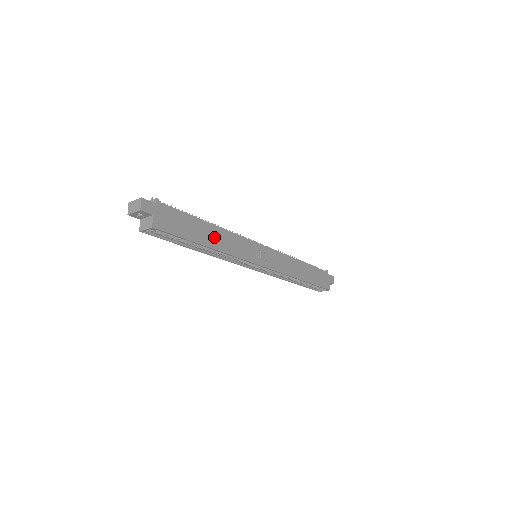
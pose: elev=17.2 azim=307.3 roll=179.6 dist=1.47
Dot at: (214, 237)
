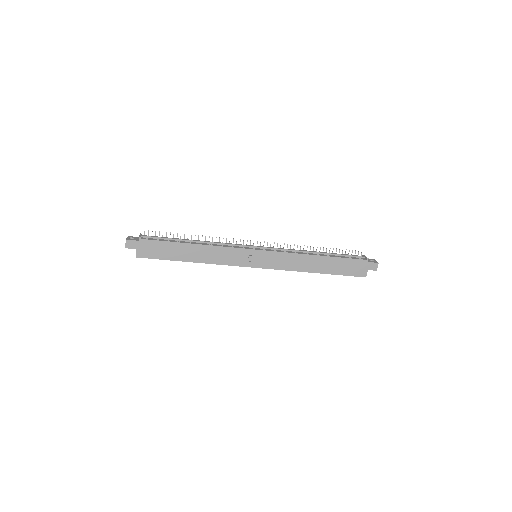
Dot at: (196, 253)
